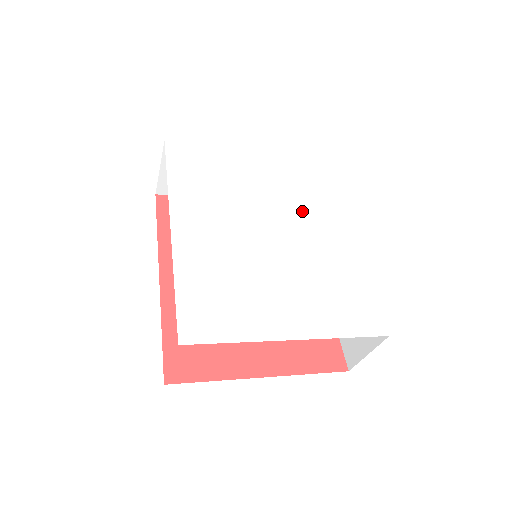
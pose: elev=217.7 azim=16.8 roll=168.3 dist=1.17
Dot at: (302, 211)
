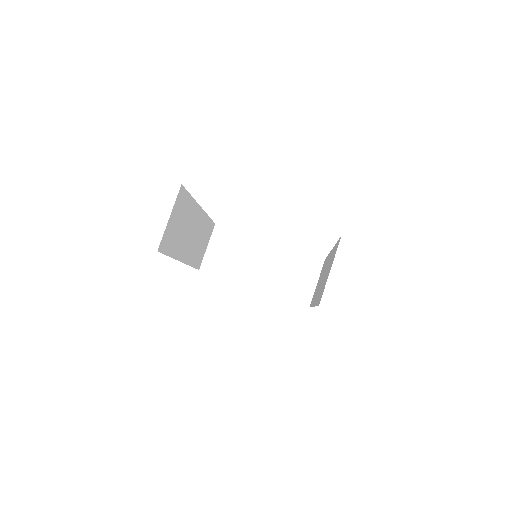
Dot at: occluded
